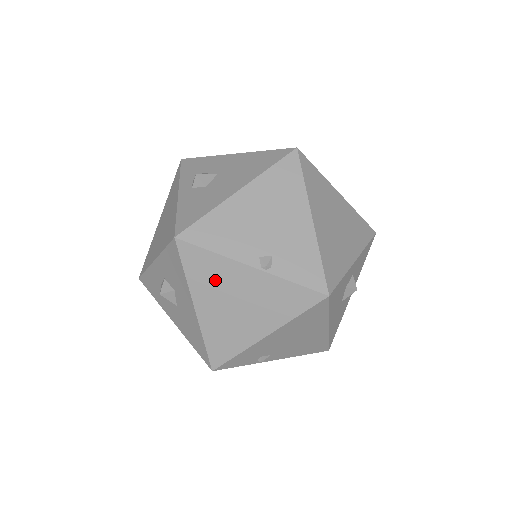
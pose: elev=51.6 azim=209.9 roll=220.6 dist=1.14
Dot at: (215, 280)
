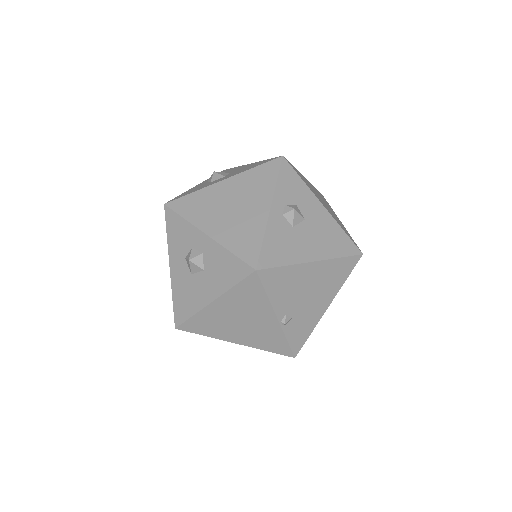
Dot at: (247, 304)
